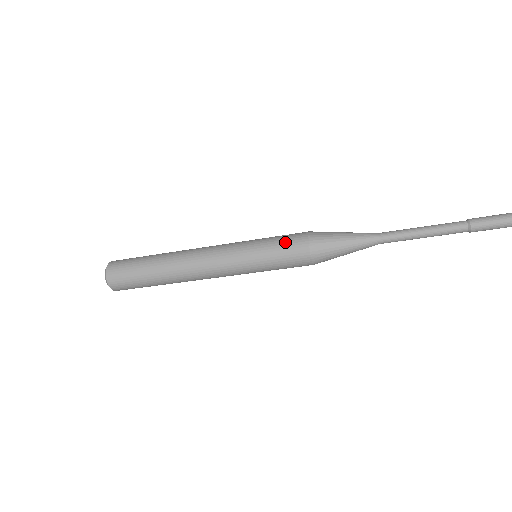
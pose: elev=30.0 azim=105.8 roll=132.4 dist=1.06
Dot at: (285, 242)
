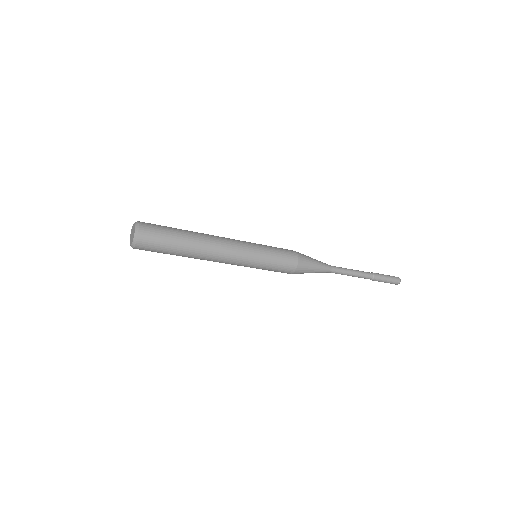
Dot at: (283, 251)
